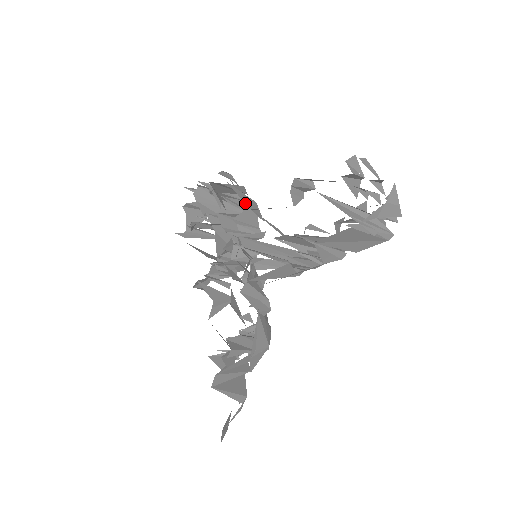
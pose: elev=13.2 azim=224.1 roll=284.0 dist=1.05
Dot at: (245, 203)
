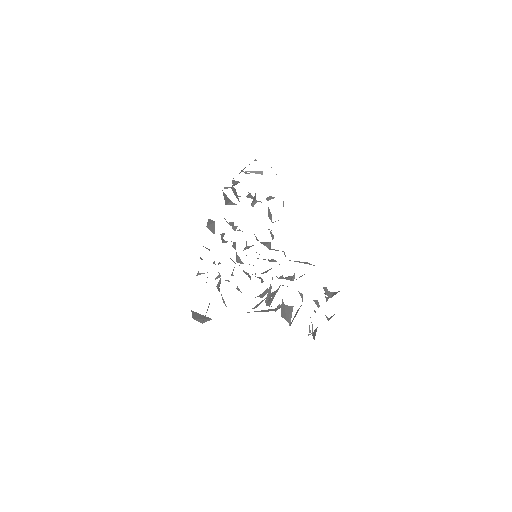
Dot at: occluded
